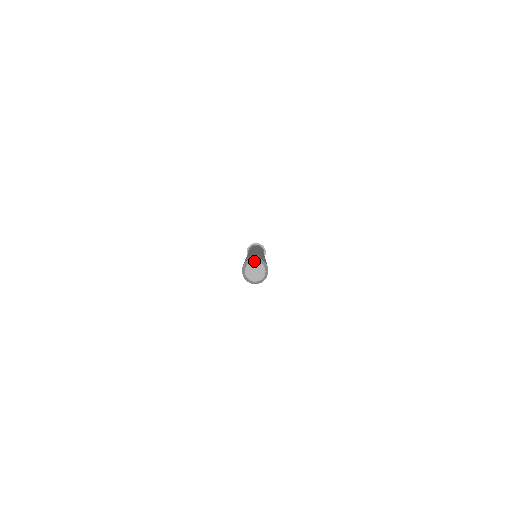
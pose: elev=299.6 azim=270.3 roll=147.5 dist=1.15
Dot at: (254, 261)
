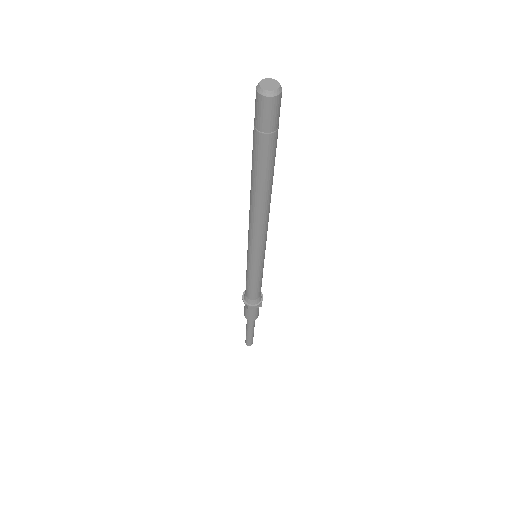
Dot at: (265, 79)
